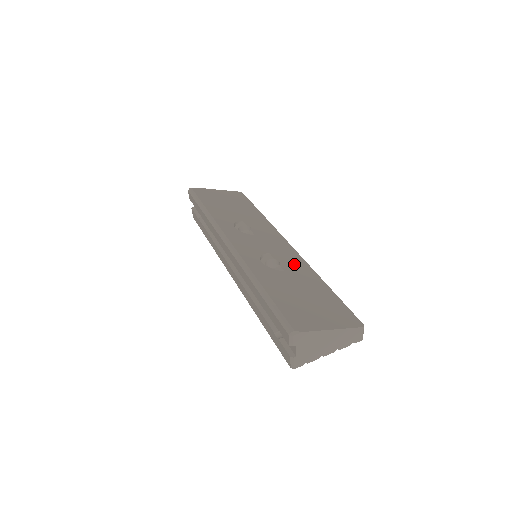
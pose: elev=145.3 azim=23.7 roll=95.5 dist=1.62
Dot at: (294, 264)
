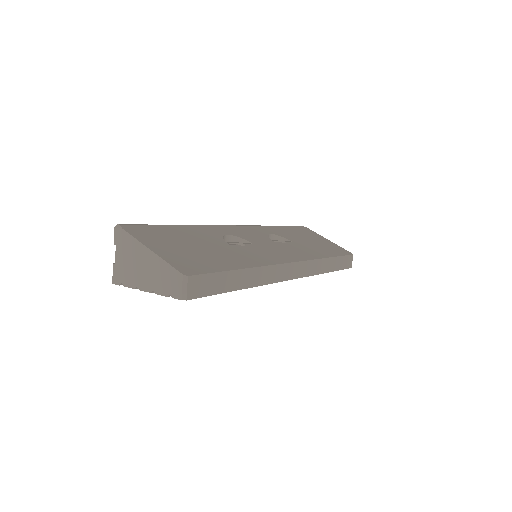
Dot at: (254, 254)
